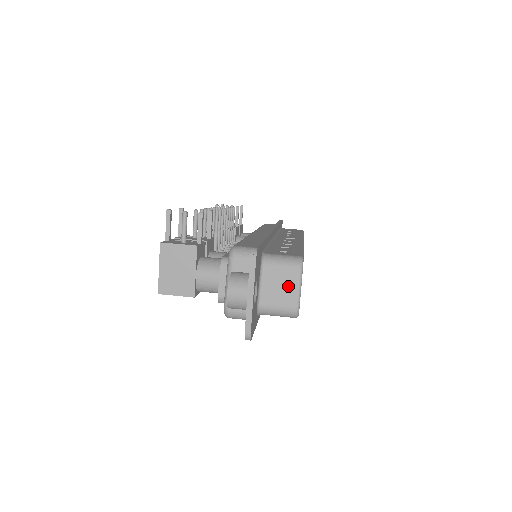
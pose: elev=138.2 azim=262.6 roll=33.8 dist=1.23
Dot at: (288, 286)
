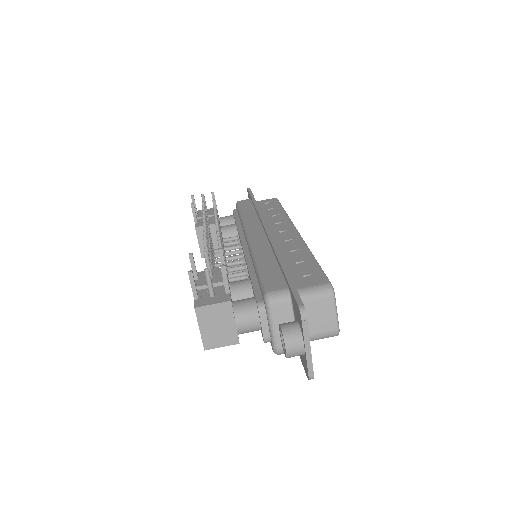
Dot at: (326, 315)
